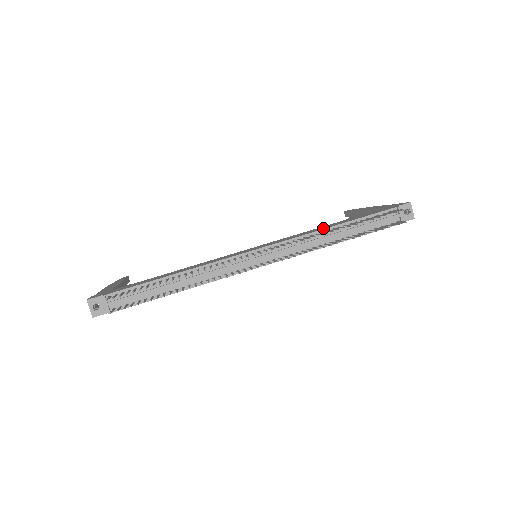
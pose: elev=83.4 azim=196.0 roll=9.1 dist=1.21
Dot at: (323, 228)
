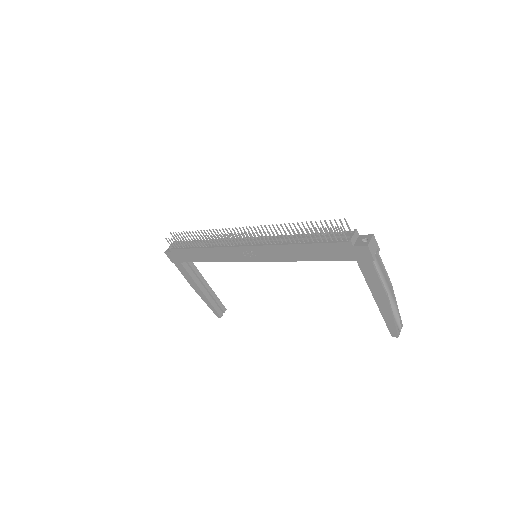
Dot at: occluded
